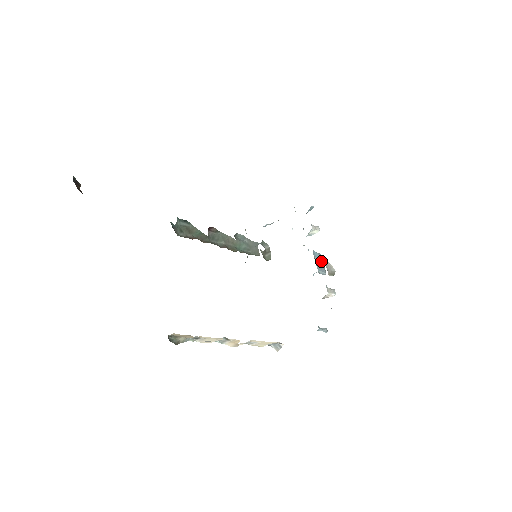
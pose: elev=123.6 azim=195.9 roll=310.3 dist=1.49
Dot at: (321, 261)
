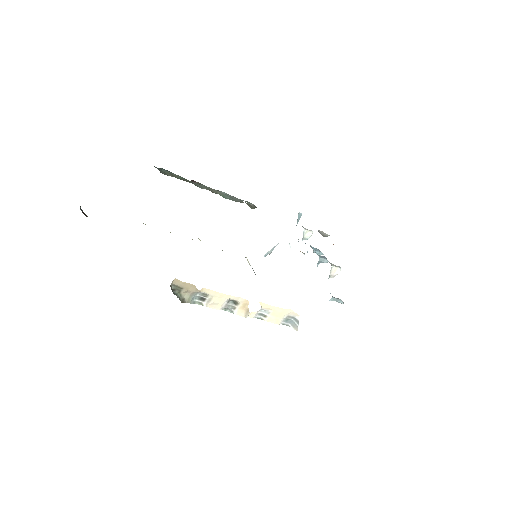
Dot at: occluded
